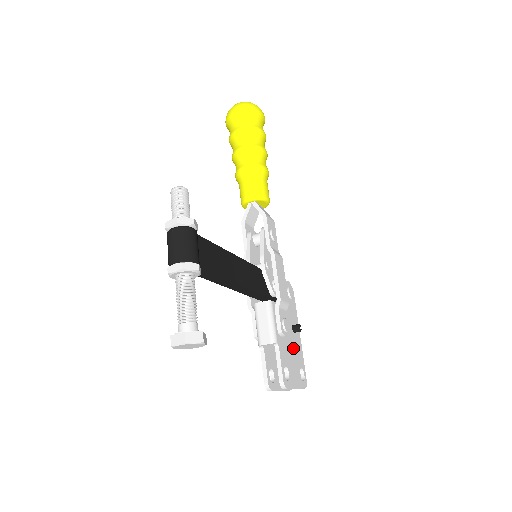
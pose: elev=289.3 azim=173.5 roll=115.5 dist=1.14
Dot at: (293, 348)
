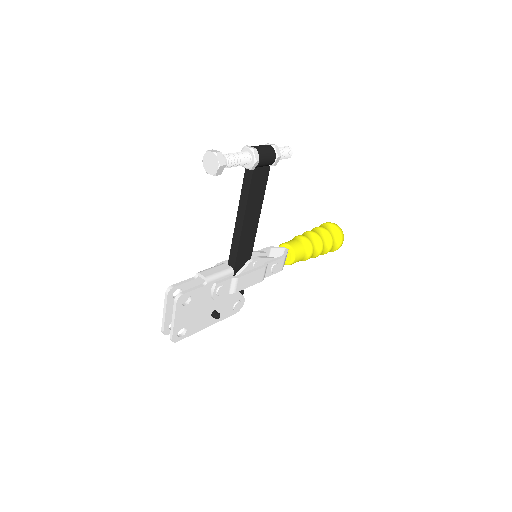
Dot at: (202, 313)
